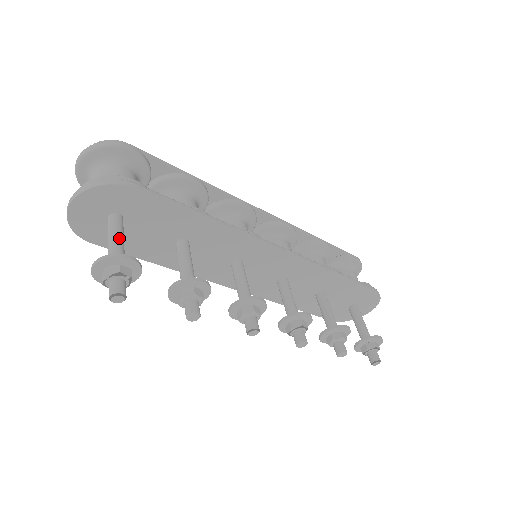
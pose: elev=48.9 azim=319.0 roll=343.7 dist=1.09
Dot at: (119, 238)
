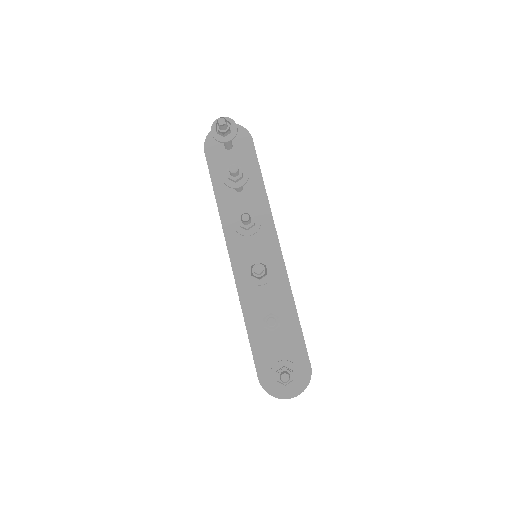
Dot at: occluded
